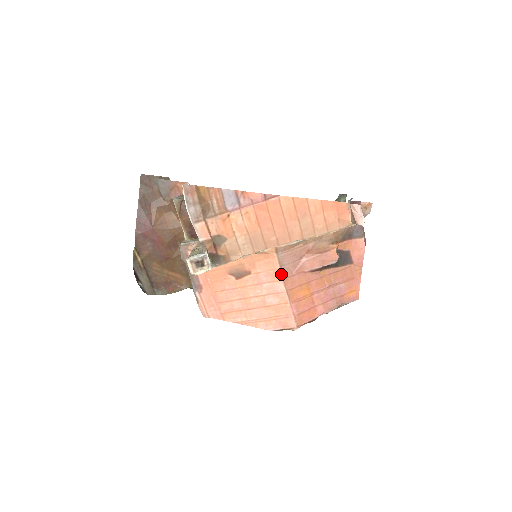
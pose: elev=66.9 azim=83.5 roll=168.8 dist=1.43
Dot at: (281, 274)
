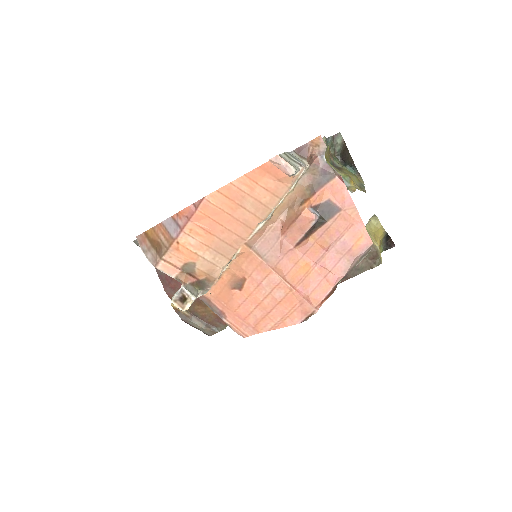
Dot at: (267, 265)
